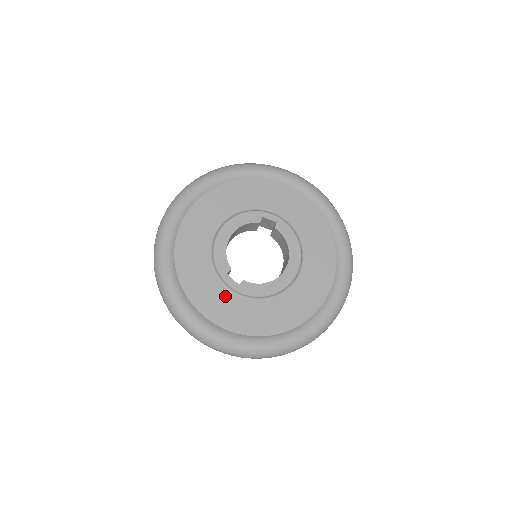
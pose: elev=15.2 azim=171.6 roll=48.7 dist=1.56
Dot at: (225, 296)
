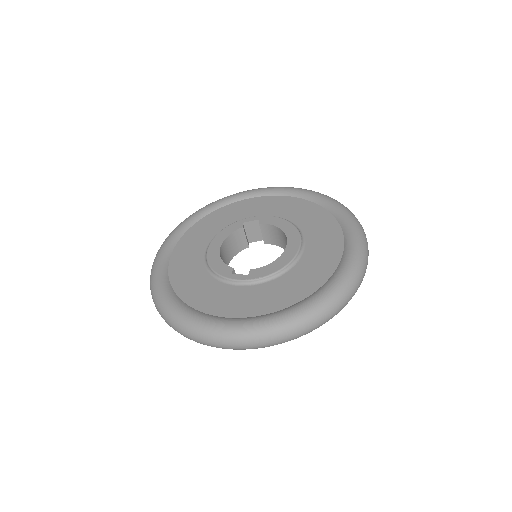
Dot at: (239, 292)
